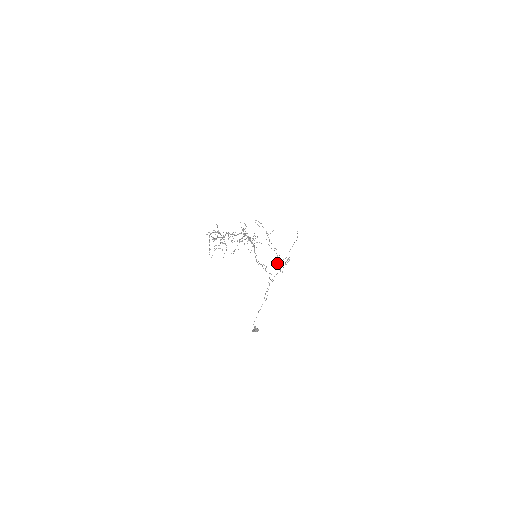
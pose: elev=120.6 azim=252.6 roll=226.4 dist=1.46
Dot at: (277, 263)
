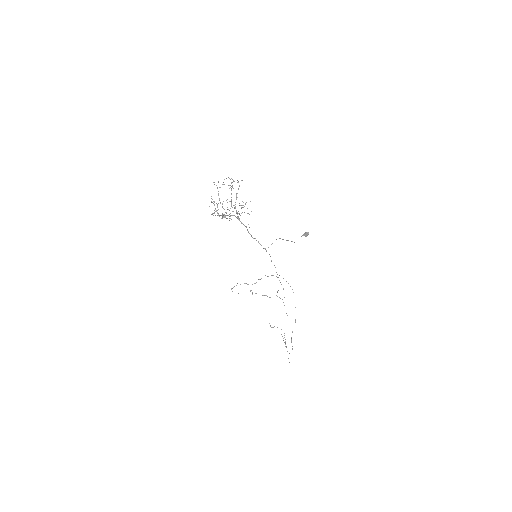
Dot at: occluded
